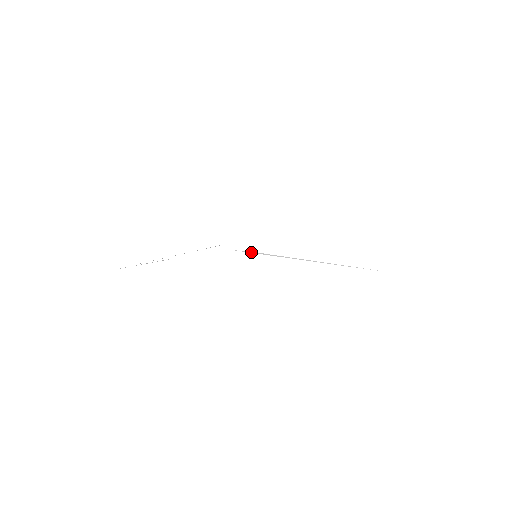
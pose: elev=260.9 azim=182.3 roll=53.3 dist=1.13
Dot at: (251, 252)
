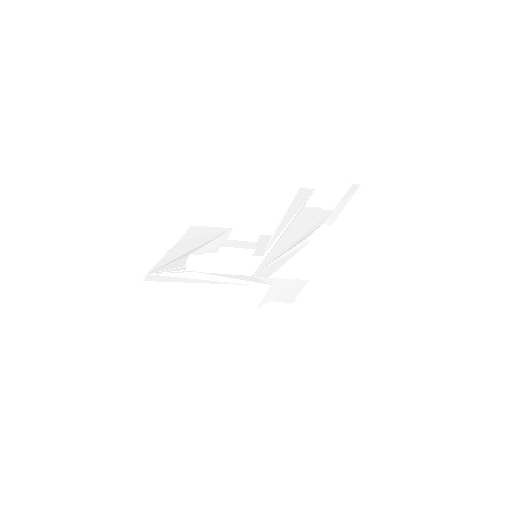
Dot at: (260, 263)
